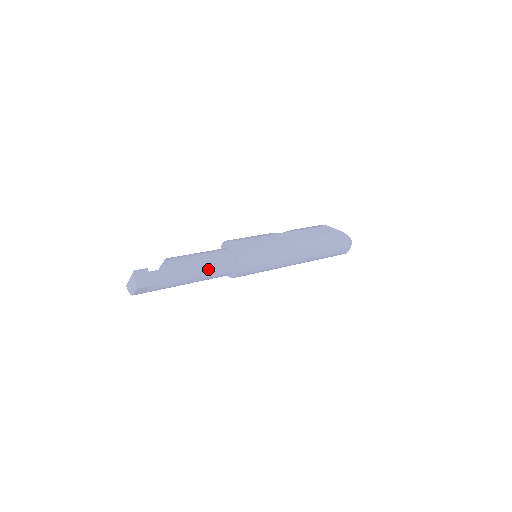
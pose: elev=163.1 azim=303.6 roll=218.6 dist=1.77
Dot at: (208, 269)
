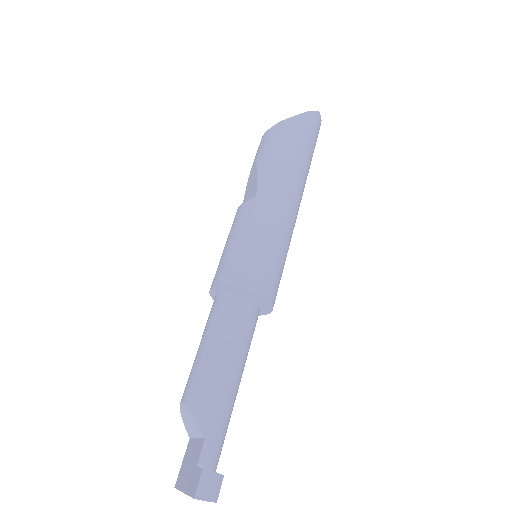
Dot at: (243, 351)
